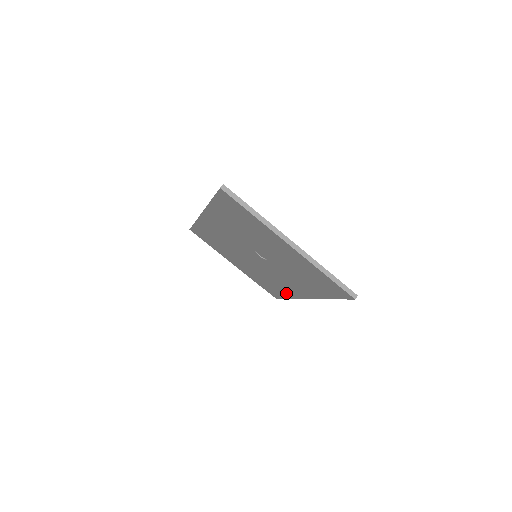
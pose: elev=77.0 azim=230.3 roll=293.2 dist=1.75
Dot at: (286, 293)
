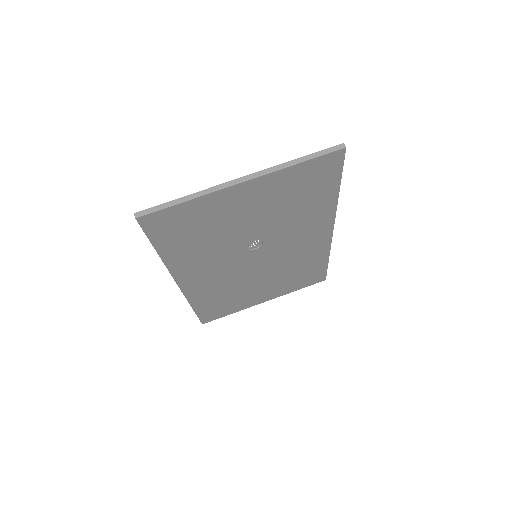
Dot at: (320, 256)
